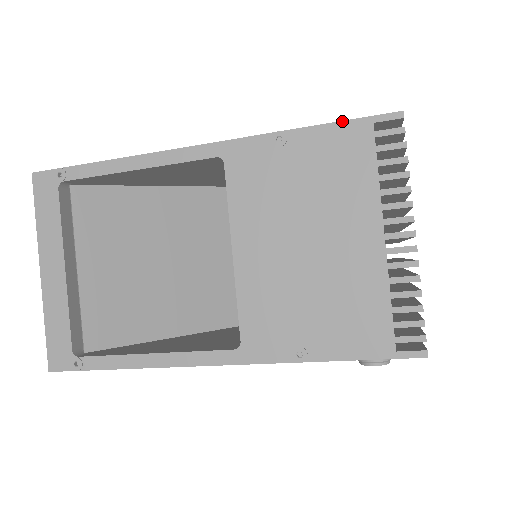
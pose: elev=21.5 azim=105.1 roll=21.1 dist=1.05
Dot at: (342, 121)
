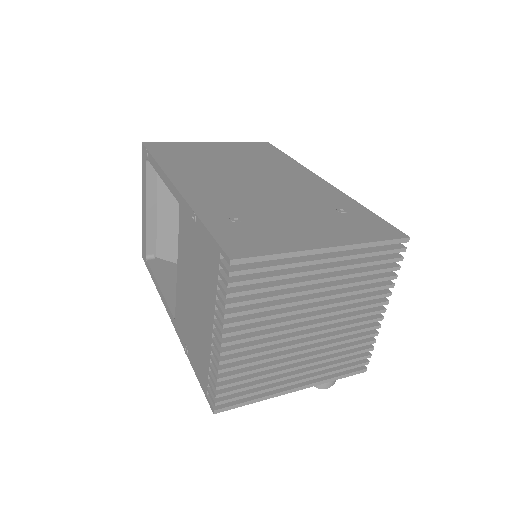
Dot at: (211, 235)
